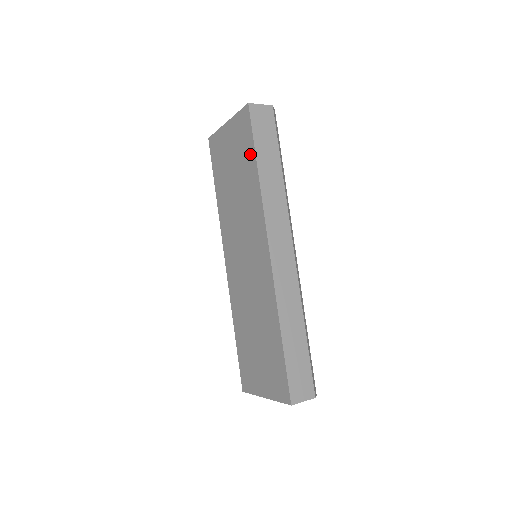
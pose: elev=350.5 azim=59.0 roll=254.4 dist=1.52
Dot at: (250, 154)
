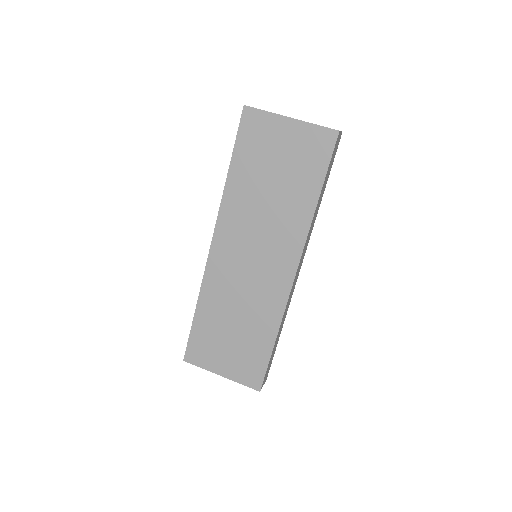
Dot at: (315, 178)
